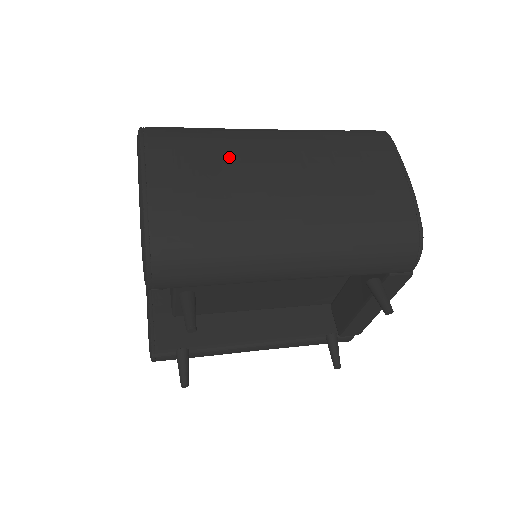
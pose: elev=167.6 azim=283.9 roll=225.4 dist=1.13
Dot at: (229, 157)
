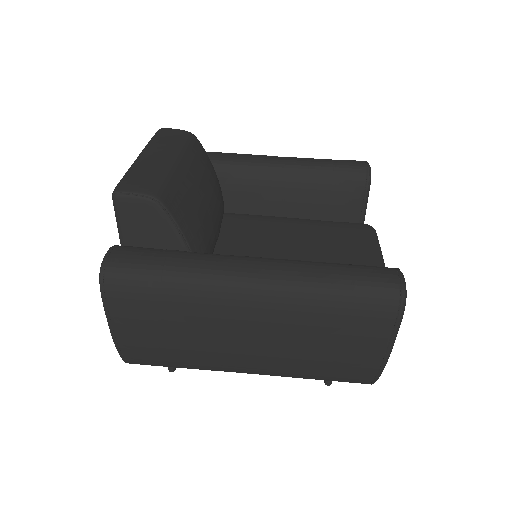
Dot at: (193, 323)
